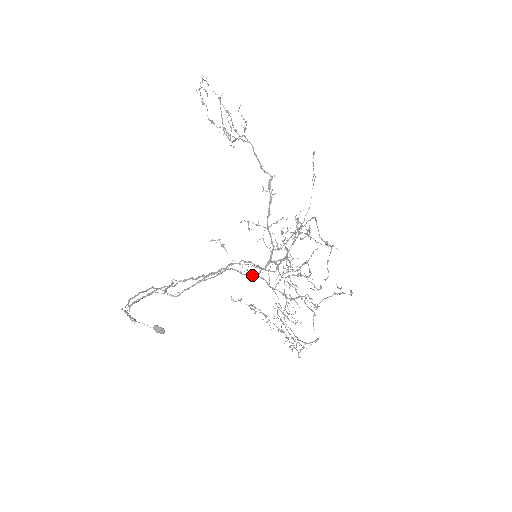
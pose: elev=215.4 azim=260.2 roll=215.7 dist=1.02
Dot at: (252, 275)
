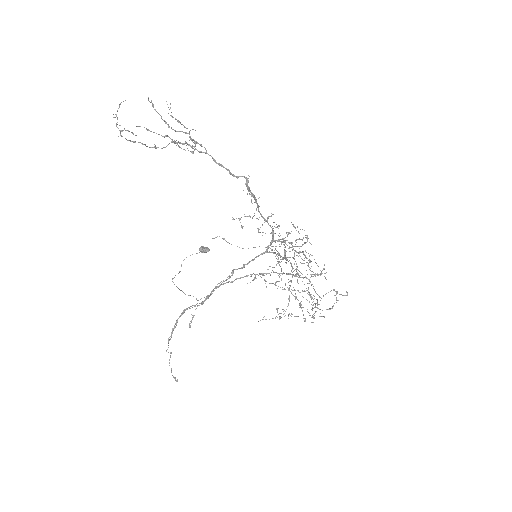
Dot at: (257, 274)
